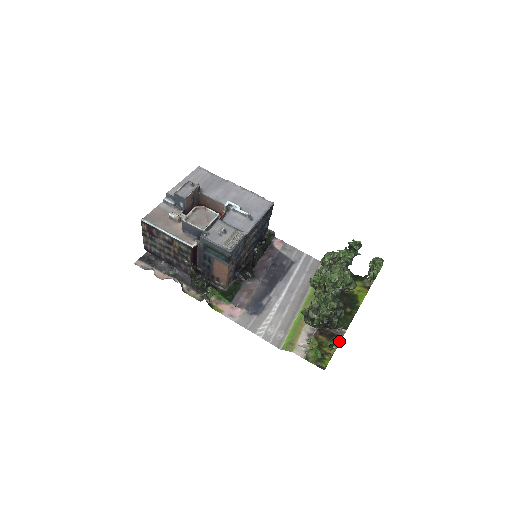
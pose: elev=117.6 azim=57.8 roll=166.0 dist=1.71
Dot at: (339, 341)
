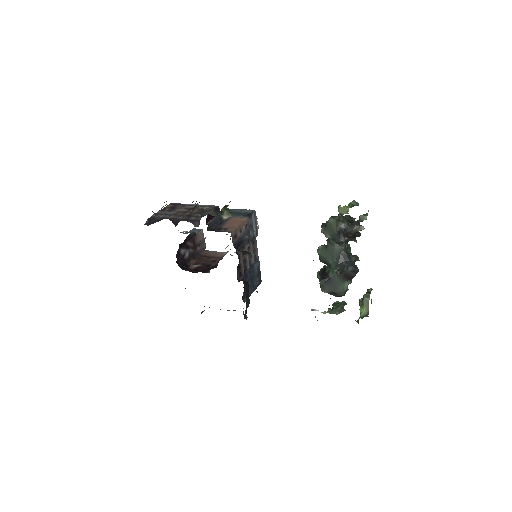
Dot at: occluded
